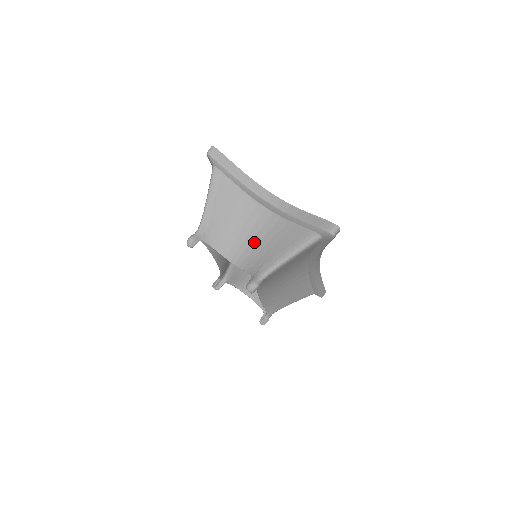
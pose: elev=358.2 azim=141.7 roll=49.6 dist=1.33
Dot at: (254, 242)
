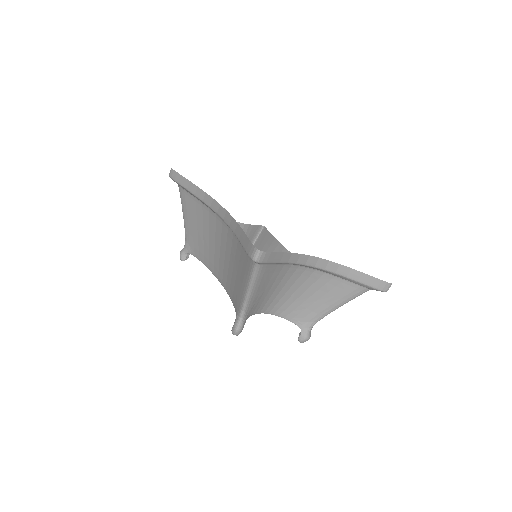
Dot at: (295, 296)
